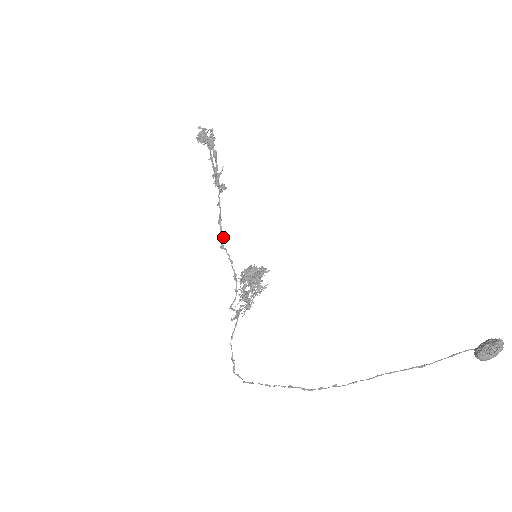
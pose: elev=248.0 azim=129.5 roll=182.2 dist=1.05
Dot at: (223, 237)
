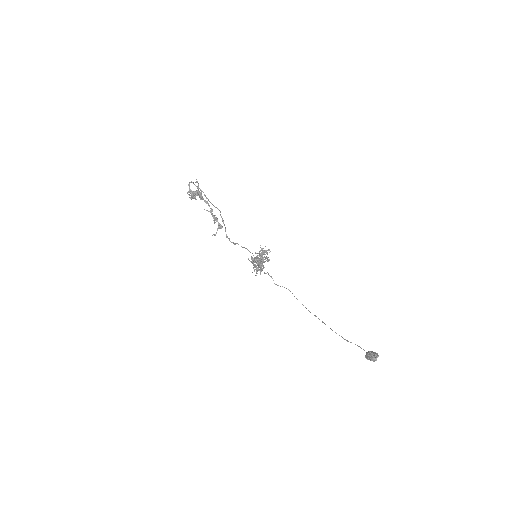
Dot at: (233, 242)
